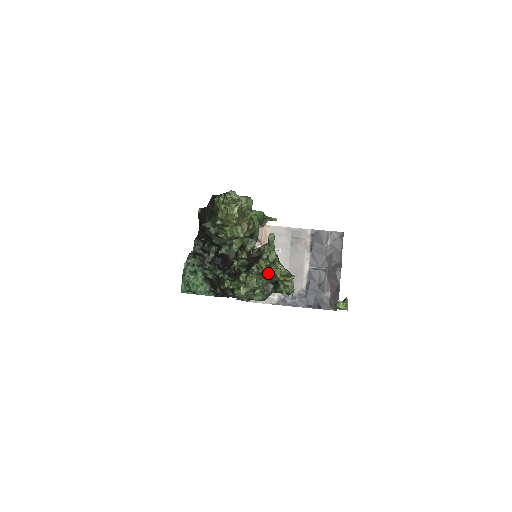
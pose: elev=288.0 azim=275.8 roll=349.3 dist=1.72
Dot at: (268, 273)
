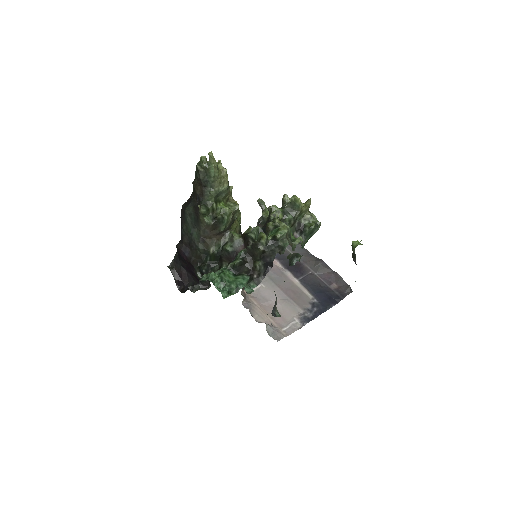
Dot at: (287, 214)
